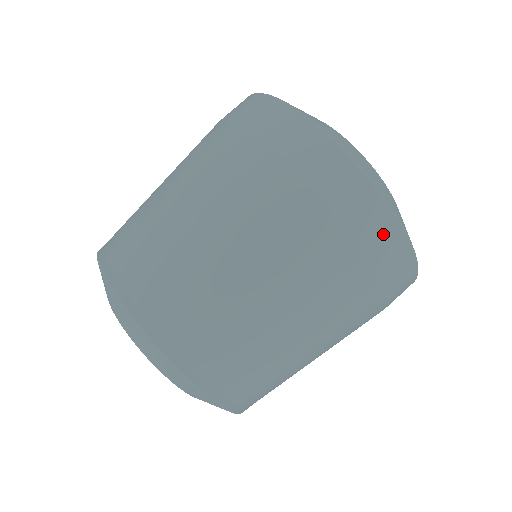
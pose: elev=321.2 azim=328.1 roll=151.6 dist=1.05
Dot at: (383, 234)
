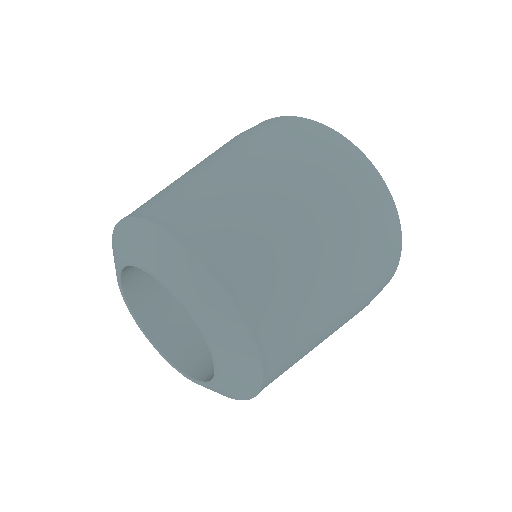
Dot at: (381, 199)
